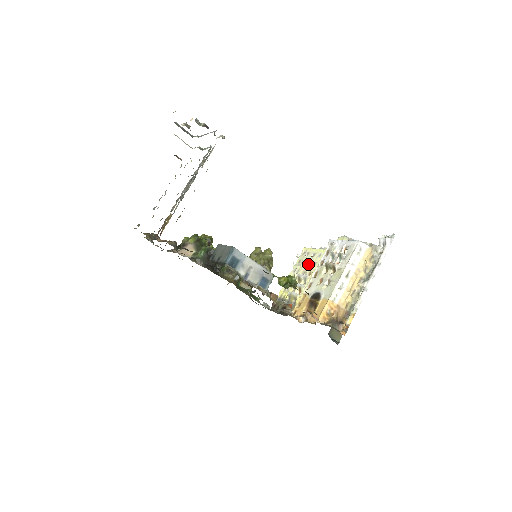
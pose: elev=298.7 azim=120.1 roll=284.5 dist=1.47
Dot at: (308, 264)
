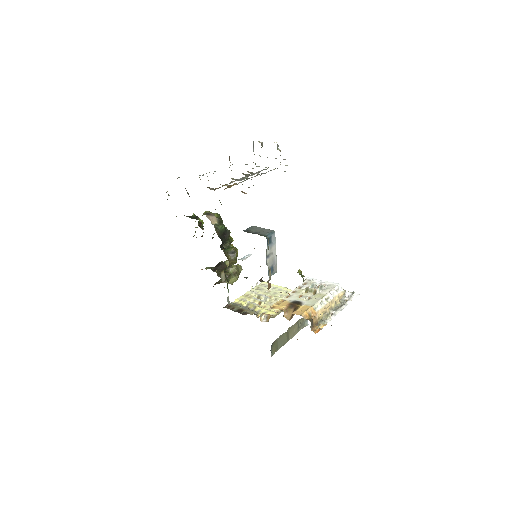
Dot at: (268, 291)
